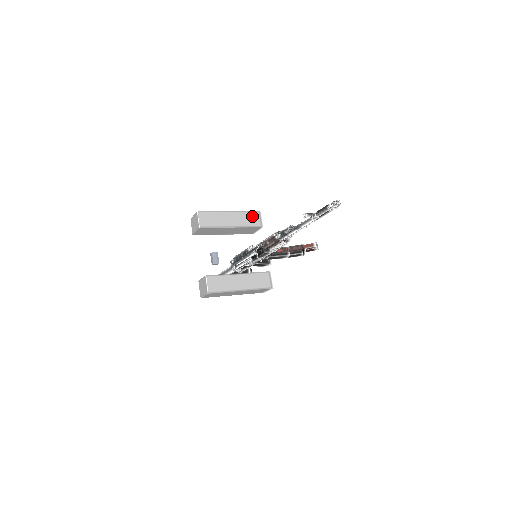
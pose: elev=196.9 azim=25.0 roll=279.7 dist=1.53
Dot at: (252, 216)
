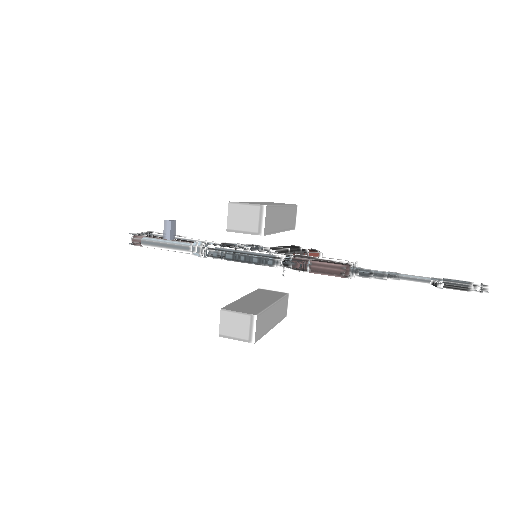
Dot at: (293, 213)
